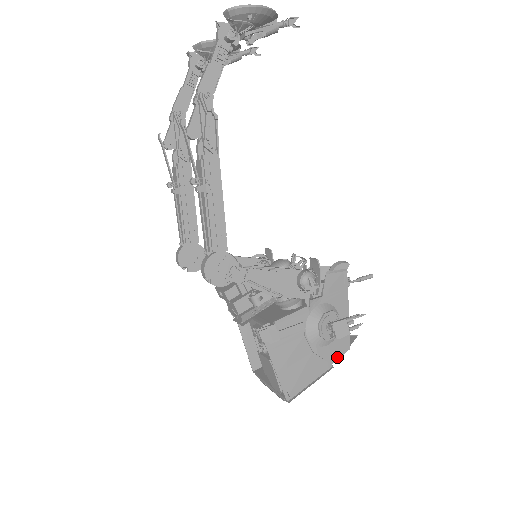
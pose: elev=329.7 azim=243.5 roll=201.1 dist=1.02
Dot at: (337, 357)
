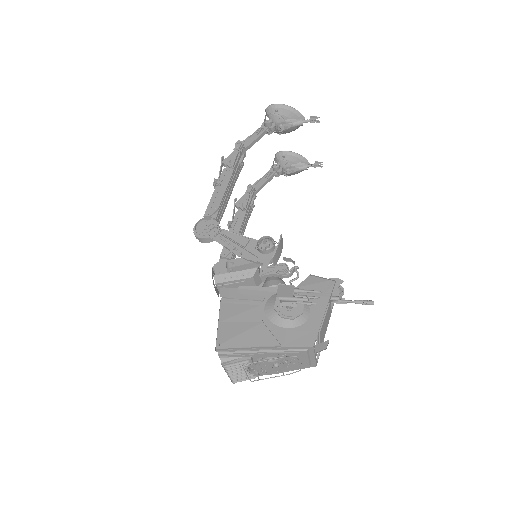
Dot at: (293, 345)
